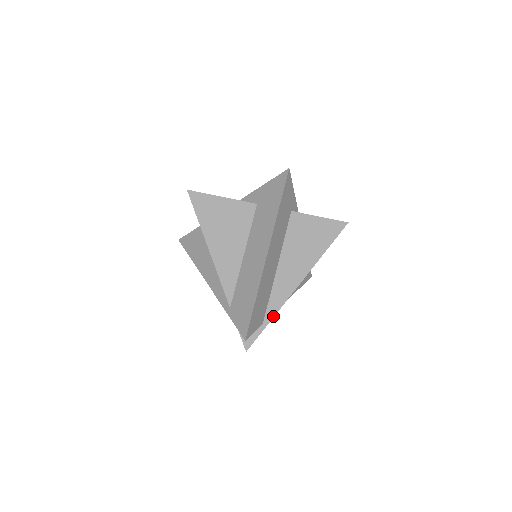
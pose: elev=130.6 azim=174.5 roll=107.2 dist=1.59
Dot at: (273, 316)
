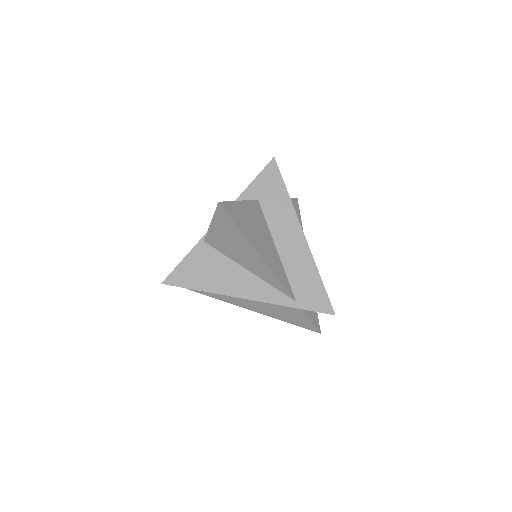
Dot at: occluded
